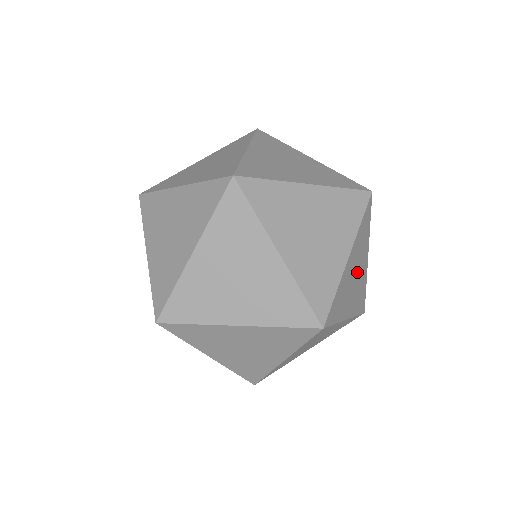
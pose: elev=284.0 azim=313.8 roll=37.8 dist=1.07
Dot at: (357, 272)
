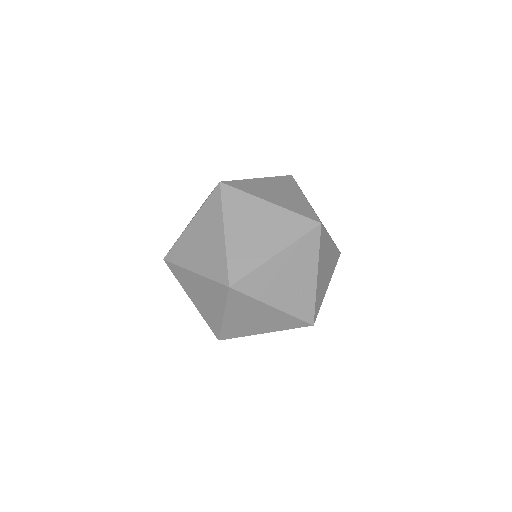
Dot at: (327, 269)
